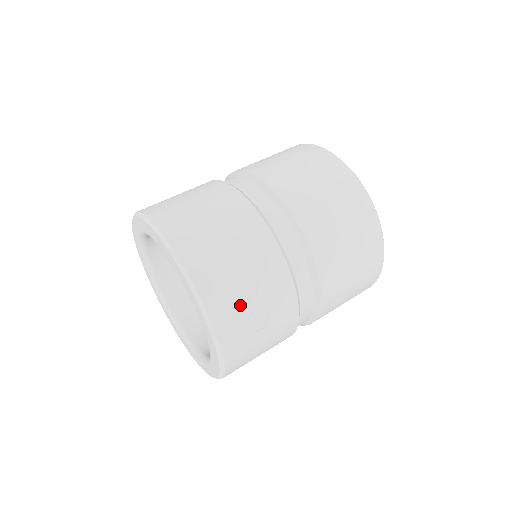
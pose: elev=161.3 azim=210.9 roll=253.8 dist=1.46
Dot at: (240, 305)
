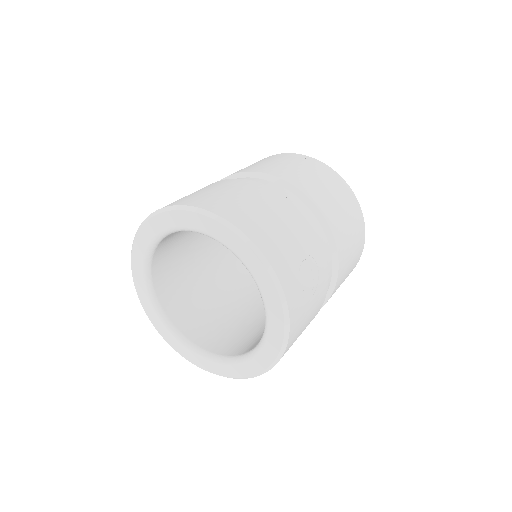
Dot at: (296, 270)
